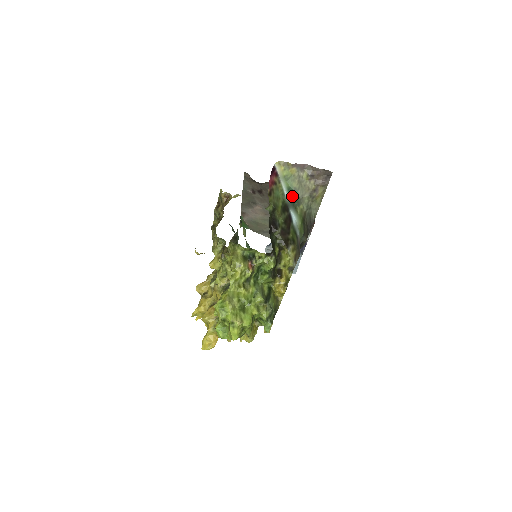
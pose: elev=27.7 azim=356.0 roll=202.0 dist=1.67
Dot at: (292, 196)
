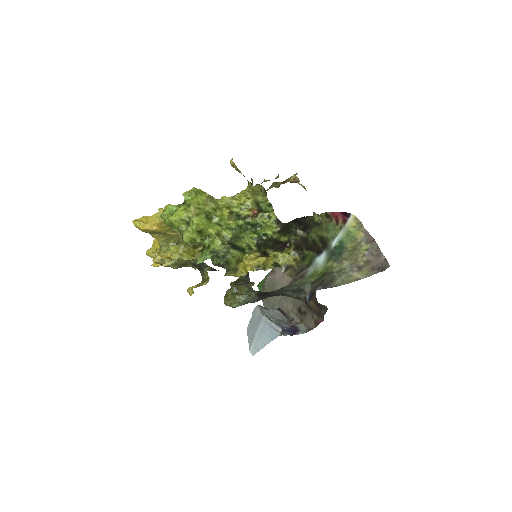
Dot at: (338, 249)
